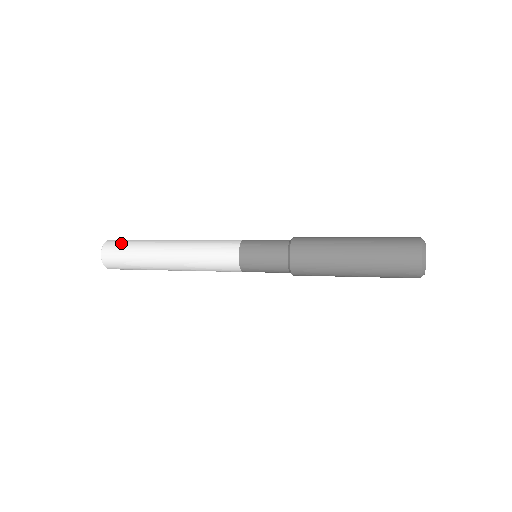
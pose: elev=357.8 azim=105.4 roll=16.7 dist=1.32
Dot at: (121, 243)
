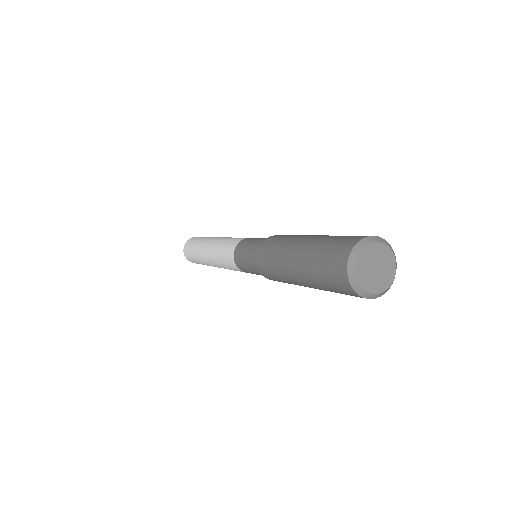
Dot at: occluded
